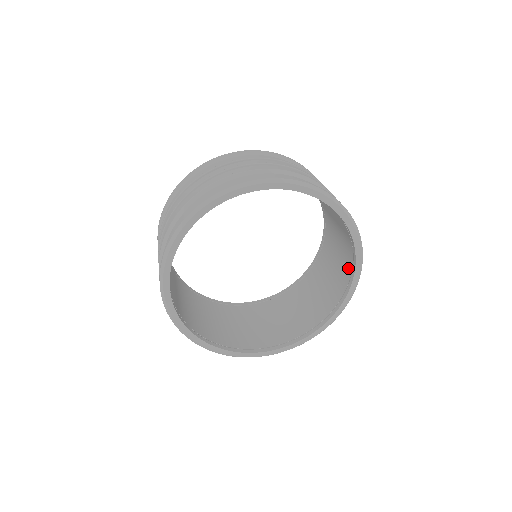
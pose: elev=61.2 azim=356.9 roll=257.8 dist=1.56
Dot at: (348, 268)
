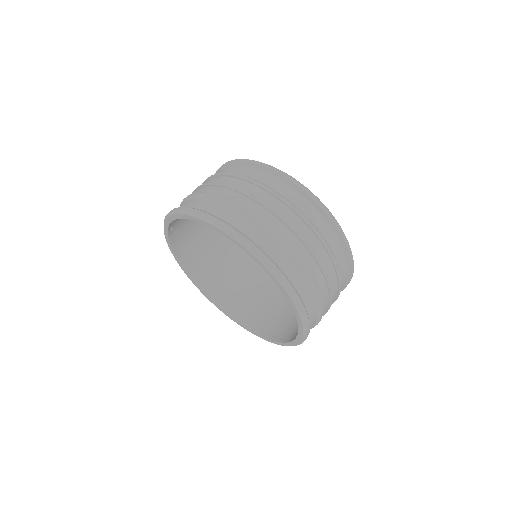
Dot at: (284, 332)
